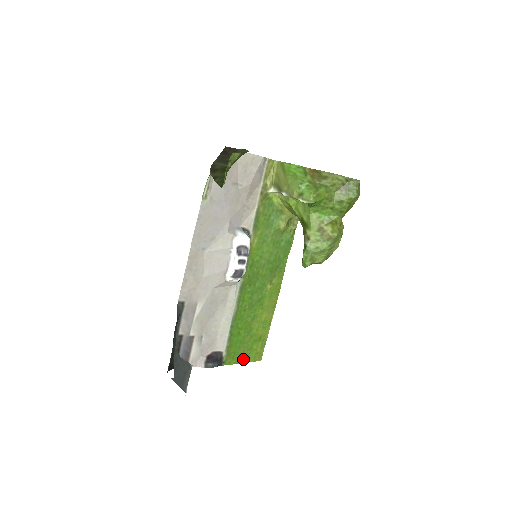
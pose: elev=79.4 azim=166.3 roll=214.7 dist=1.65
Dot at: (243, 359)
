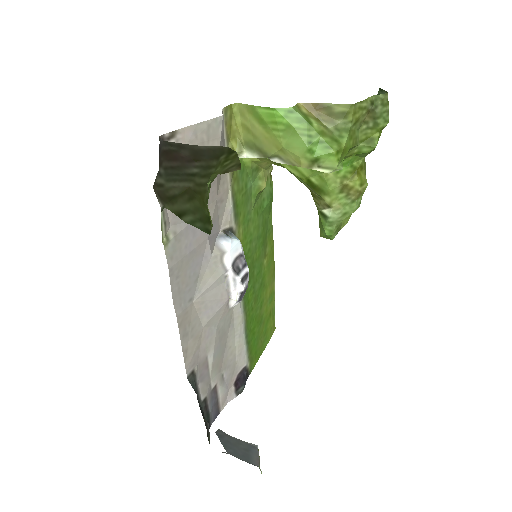
Dot at: (263, 347)
